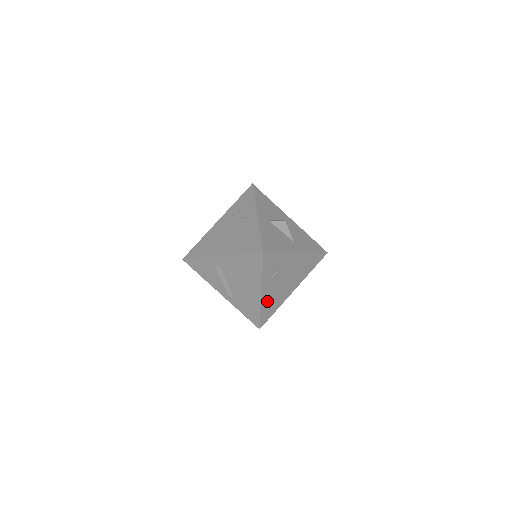
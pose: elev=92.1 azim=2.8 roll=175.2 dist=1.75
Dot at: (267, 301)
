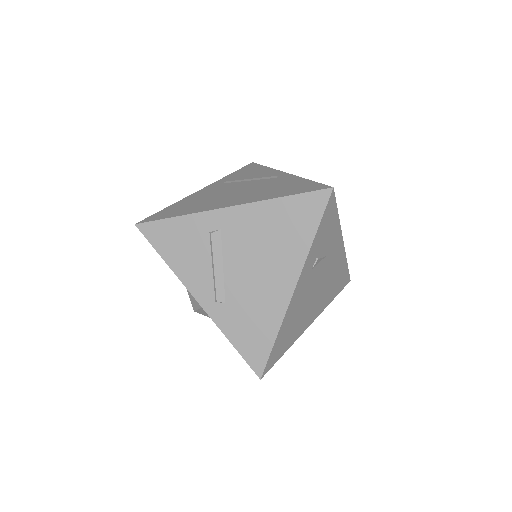
Dot at: (291, 314)
